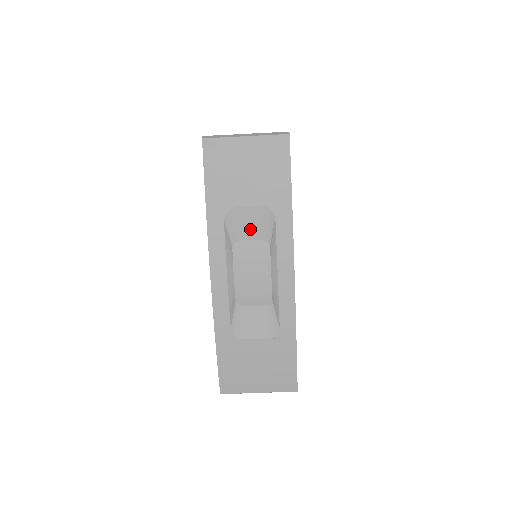
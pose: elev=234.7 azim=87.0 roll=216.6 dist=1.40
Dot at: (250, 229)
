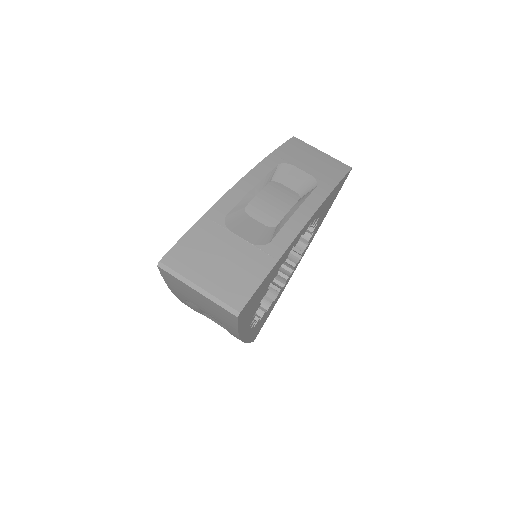
Dot at: (293, 182)
